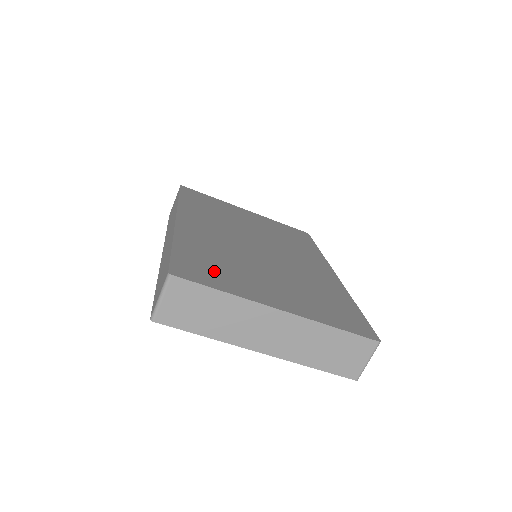
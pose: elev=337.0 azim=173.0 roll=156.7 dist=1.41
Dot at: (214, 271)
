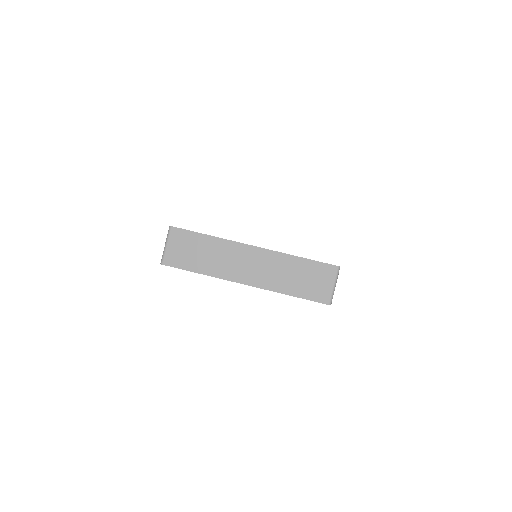
Dot at: occluded
